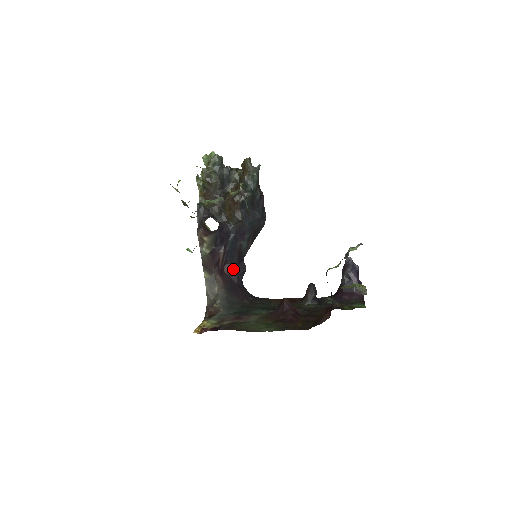
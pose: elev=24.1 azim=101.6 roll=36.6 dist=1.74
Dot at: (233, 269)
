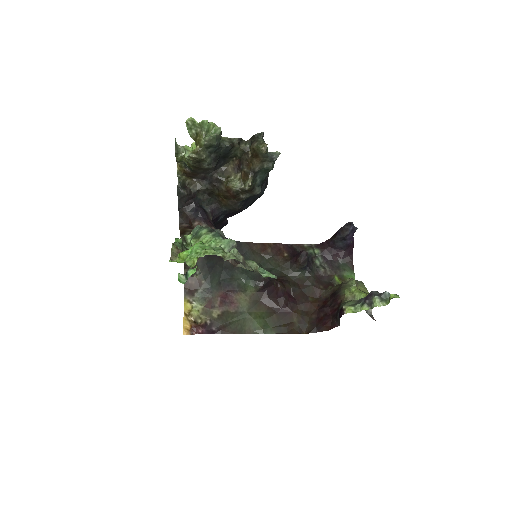
Dot at: occluded
